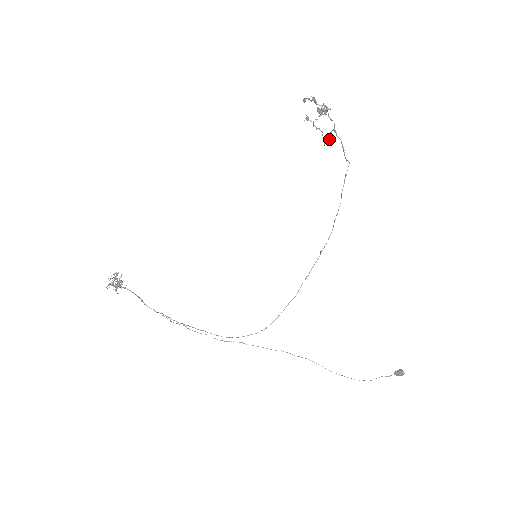
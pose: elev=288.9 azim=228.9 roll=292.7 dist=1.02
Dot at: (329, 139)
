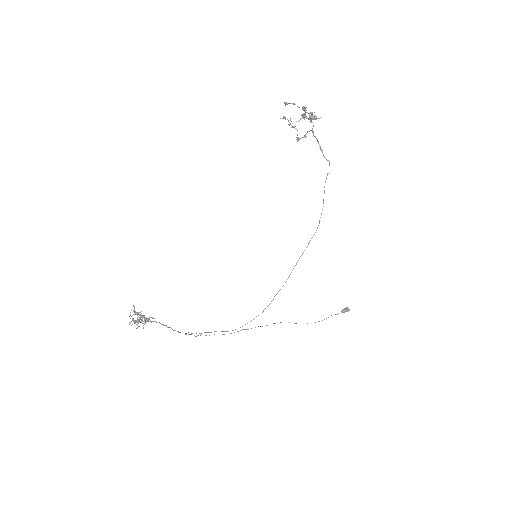
Dot at: (304, 137)
